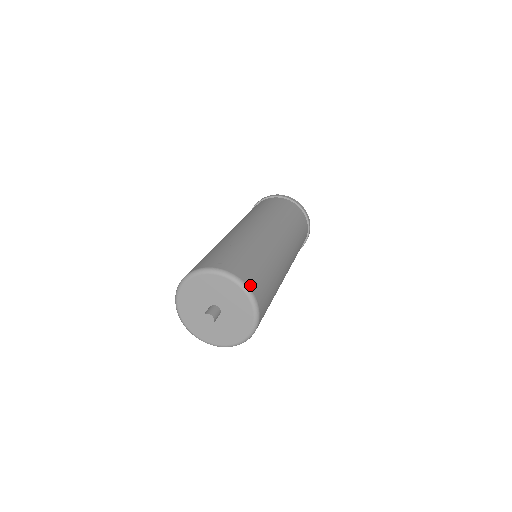
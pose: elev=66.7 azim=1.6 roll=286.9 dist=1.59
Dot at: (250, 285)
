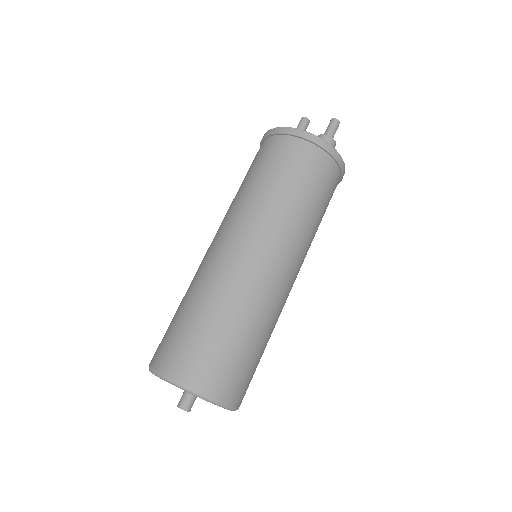
Dot at: (209, 390)
